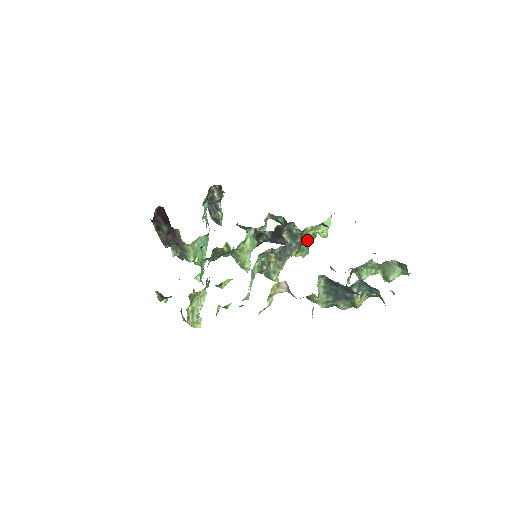
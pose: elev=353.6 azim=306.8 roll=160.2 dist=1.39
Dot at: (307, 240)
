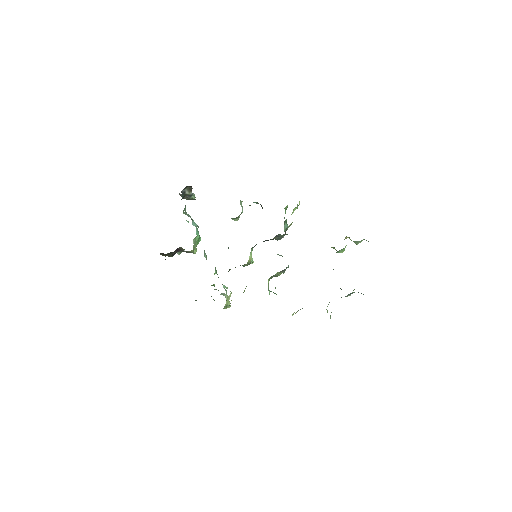
Dot at: (285, 221)
